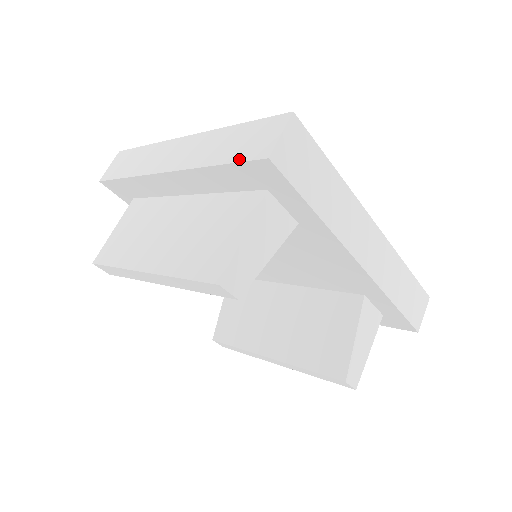
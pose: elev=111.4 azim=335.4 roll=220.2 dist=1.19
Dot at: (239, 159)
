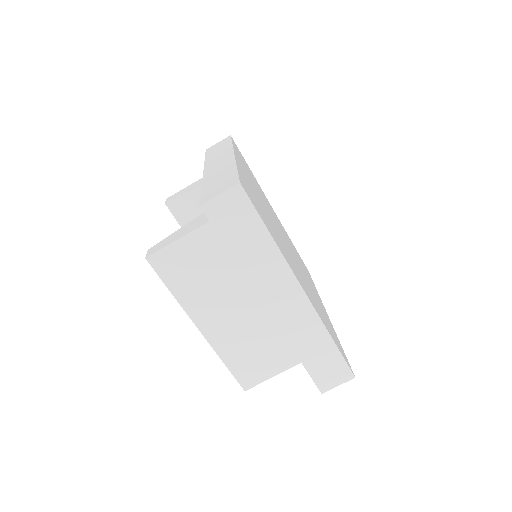
Dot at: (312, 374)
